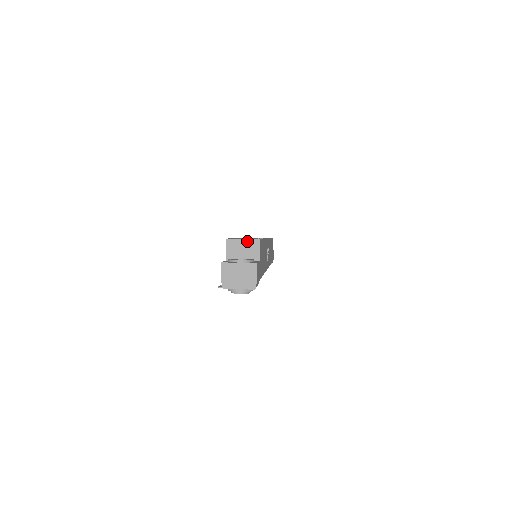
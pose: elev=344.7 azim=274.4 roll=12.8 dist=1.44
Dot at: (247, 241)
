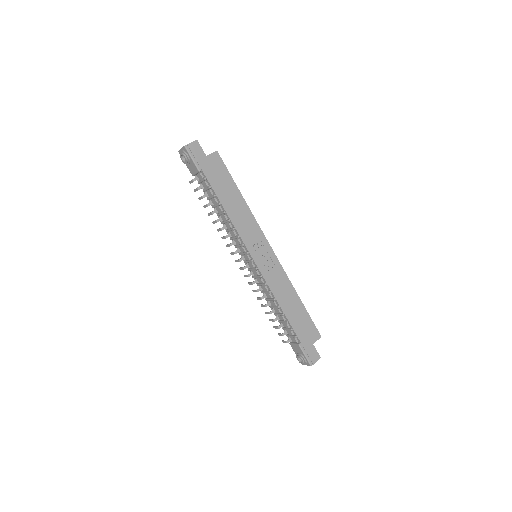
Dot at: occluded
